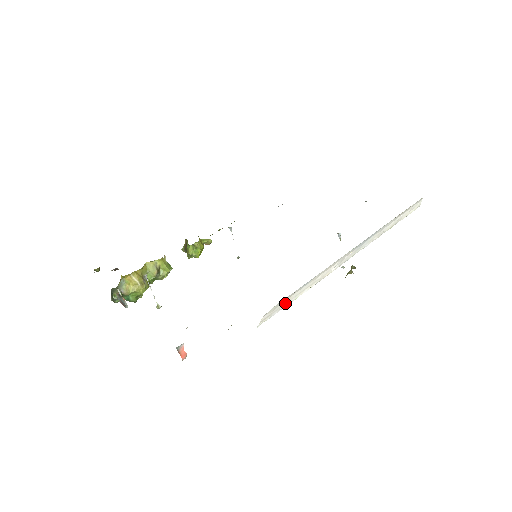
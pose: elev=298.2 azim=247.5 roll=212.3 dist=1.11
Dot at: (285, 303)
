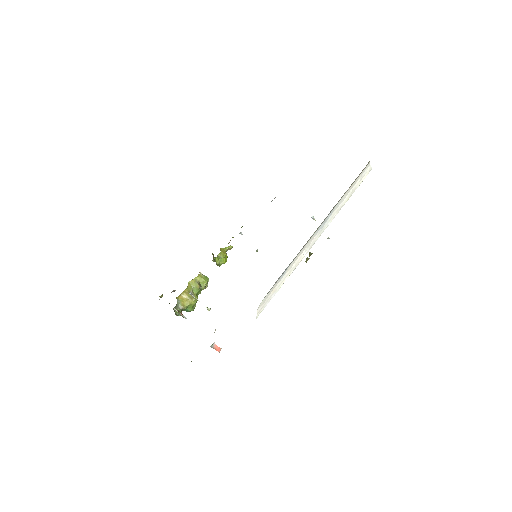
Dot at: (272, 294)
